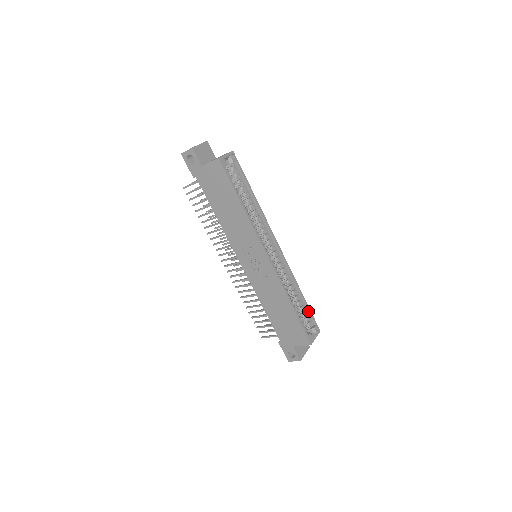
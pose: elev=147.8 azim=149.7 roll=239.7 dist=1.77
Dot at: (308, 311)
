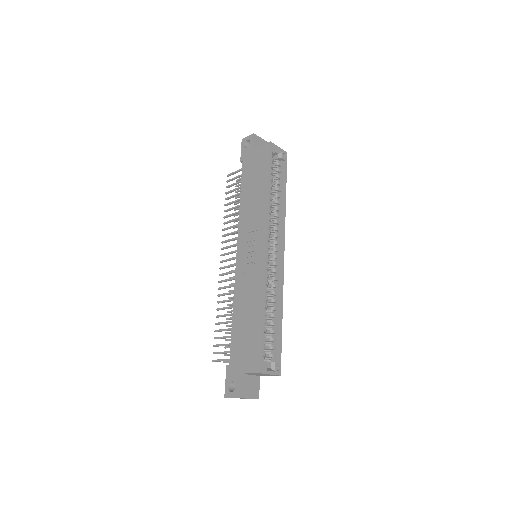
Dot at: (279, 341)
